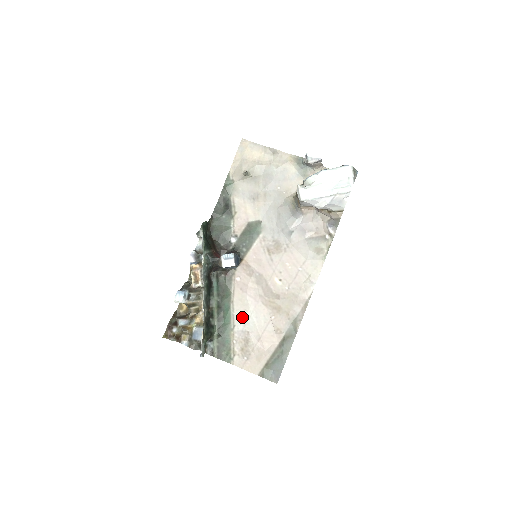
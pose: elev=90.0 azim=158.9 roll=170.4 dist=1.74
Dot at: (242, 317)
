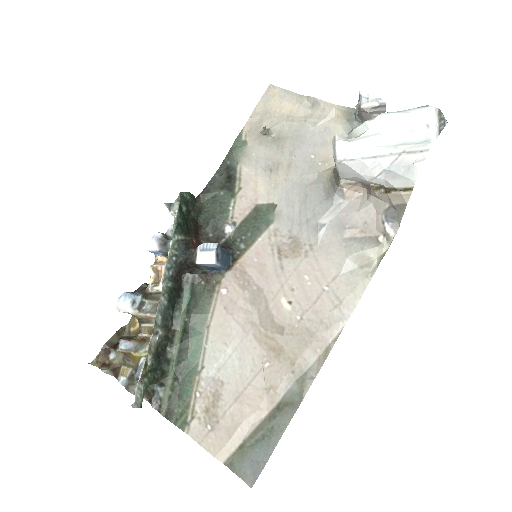
Dot at: (218, 355)
